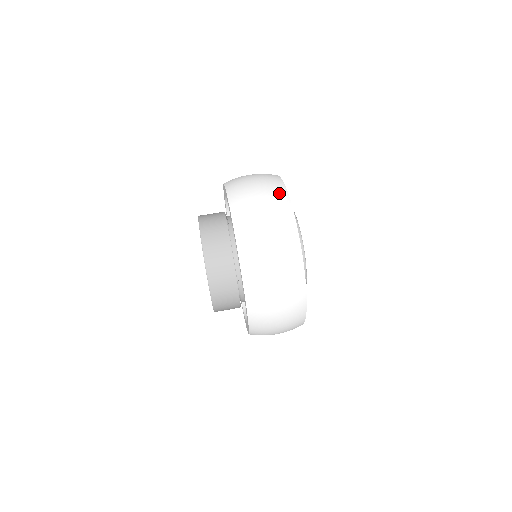
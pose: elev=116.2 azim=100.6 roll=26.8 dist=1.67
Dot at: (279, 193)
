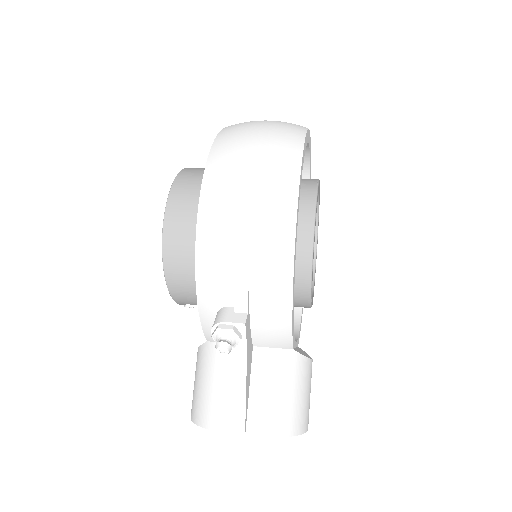
Dot at: occluded
